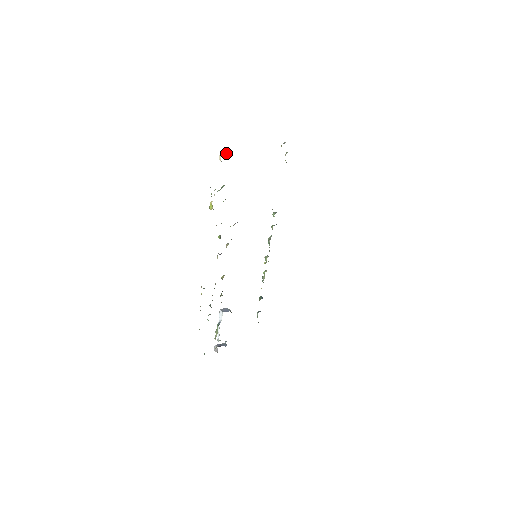
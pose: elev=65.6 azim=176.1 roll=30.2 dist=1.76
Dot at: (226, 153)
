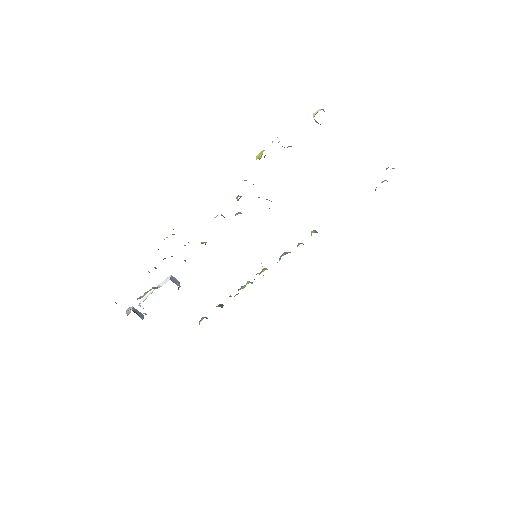
Dot at: occluded
